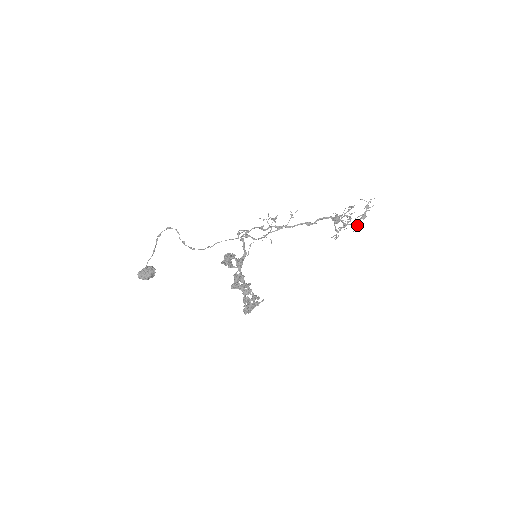
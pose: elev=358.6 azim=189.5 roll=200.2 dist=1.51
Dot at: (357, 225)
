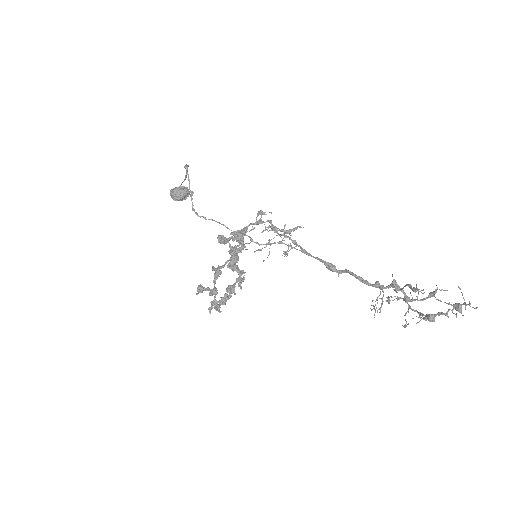
Dot at: occluded
